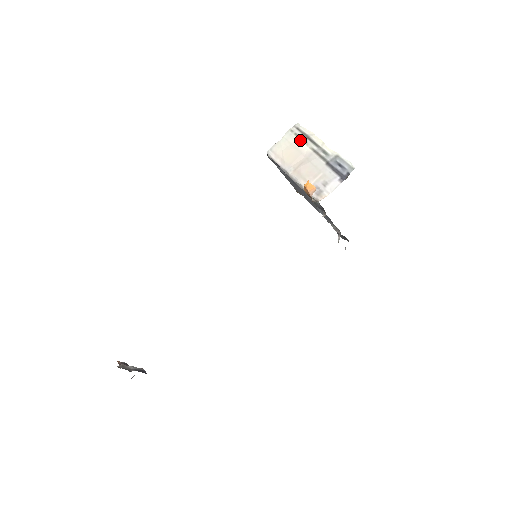
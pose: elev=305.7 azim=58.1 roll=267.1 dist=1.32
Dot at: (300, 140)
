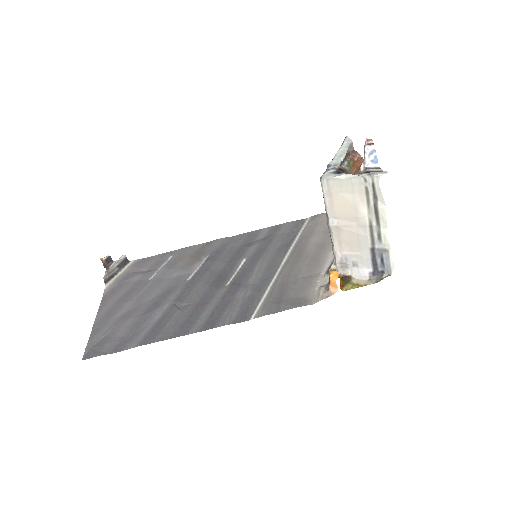
Dot at: (366, 200)
